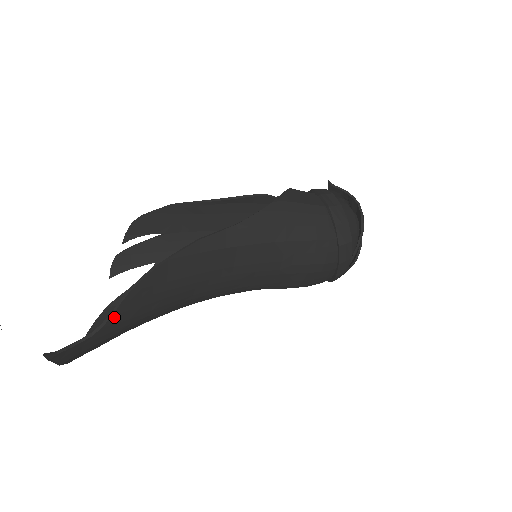
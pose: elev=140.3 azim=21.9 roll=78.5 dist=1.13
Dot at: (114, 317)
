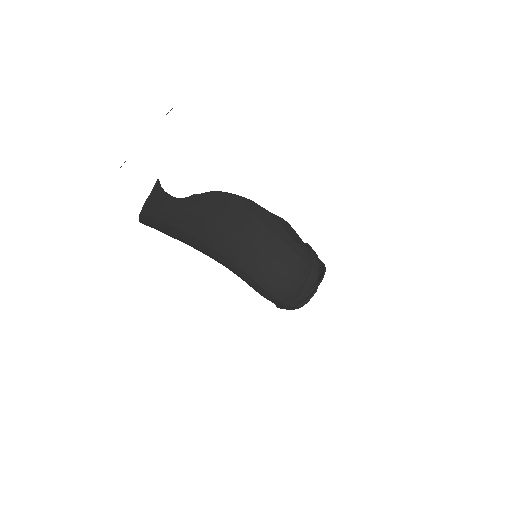
Dot at: (194, 200)
